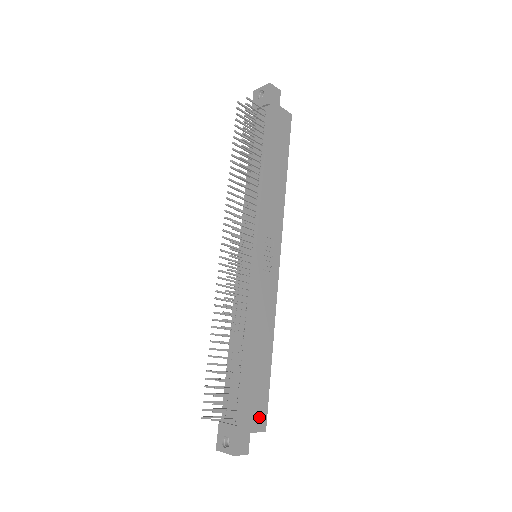
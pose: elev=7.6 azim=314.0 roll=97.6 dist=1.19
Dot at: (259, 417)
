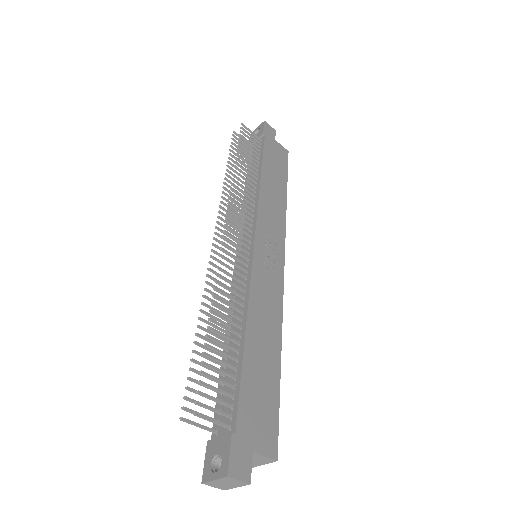
Dot at: (266, 435)
